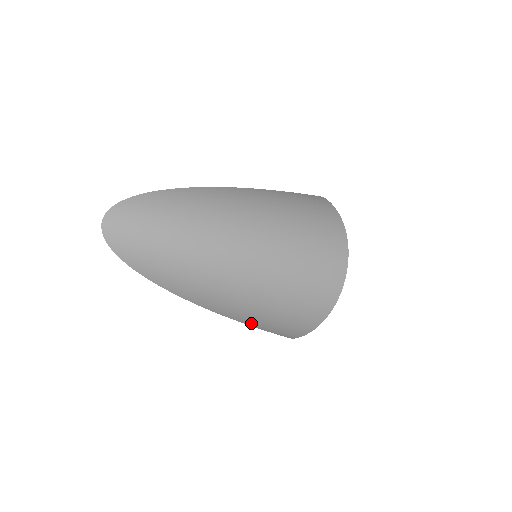
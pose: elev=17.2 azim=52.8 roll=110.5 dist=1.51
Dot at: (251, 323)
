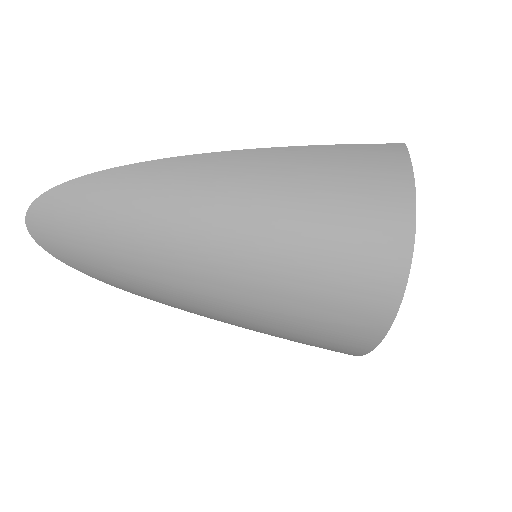
Dot at: occluded
